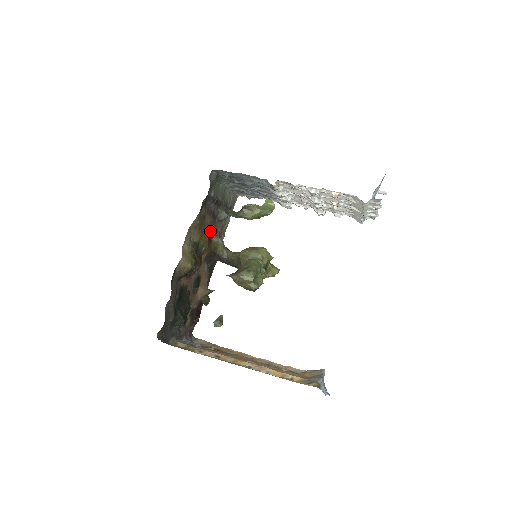
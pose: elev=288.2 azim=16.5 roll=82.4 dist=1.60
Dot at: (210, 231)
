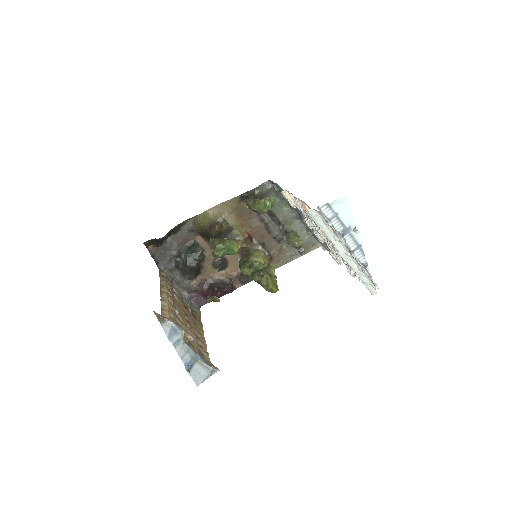
Dot at: (257, 236)
